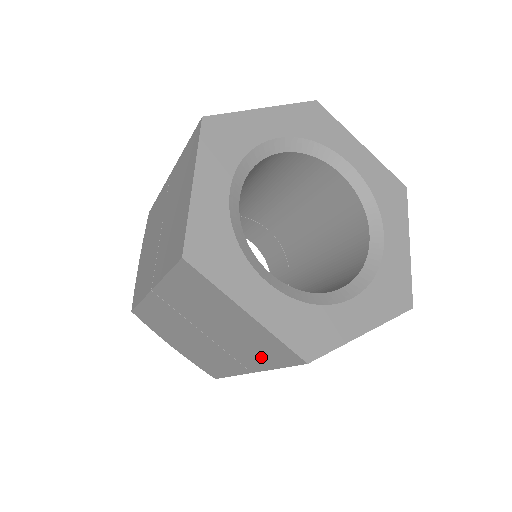
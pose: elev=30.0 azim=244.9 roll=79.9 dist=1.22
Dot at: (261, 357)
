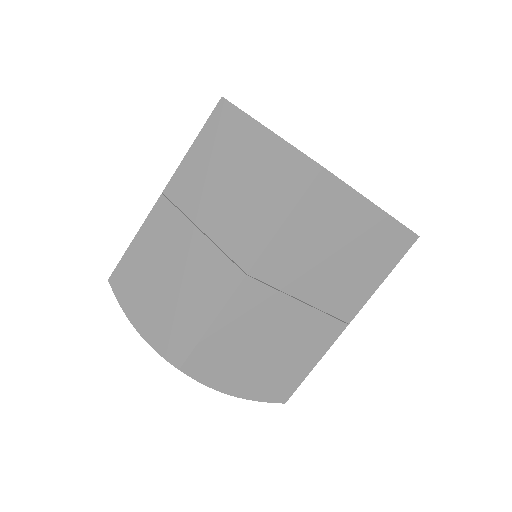
Dot at: (268, 213)
